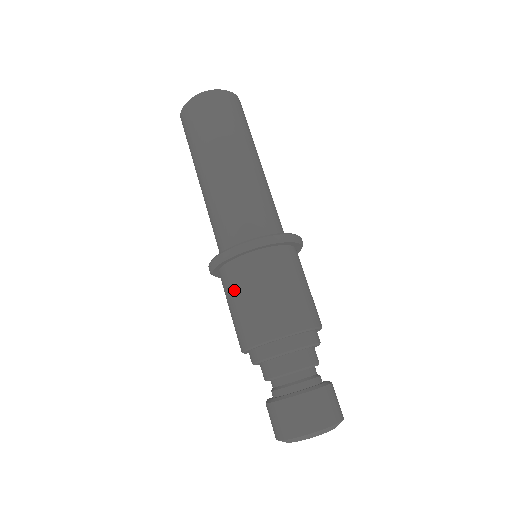
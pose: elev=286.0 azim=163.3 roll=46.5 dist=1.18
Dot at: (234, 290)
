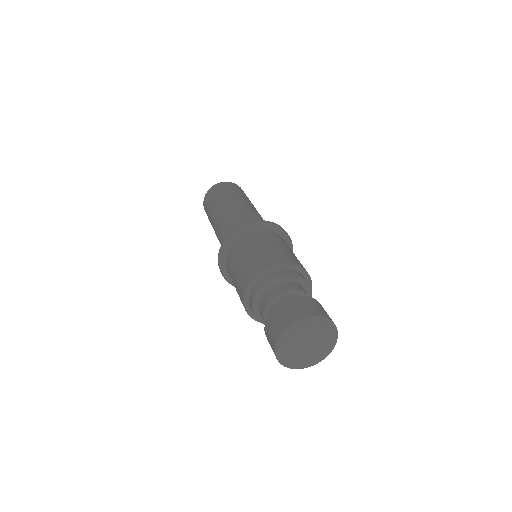
Dot at: (235, 259)
